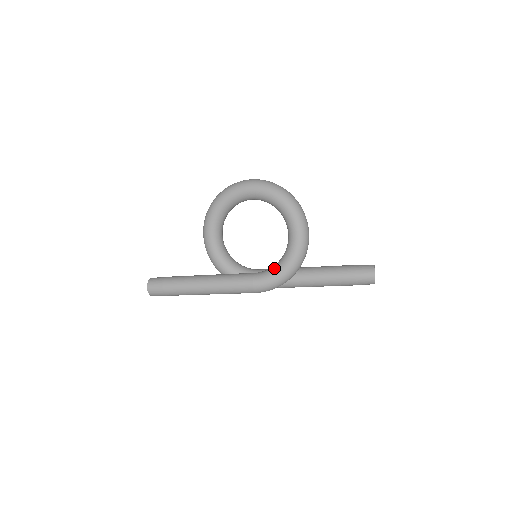
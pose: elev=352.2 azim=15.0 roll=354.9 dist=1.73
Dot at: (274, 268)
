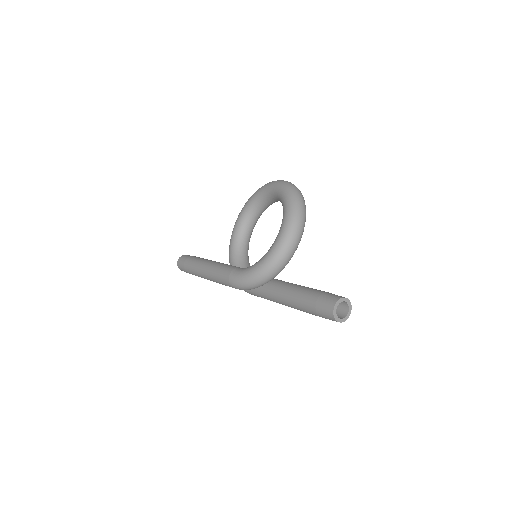
Dot at: (252, 265)
